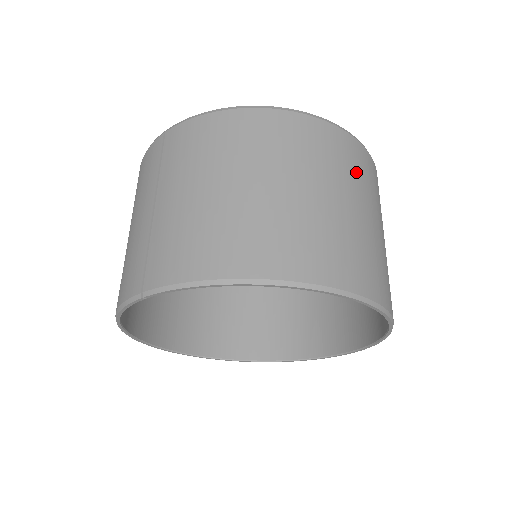
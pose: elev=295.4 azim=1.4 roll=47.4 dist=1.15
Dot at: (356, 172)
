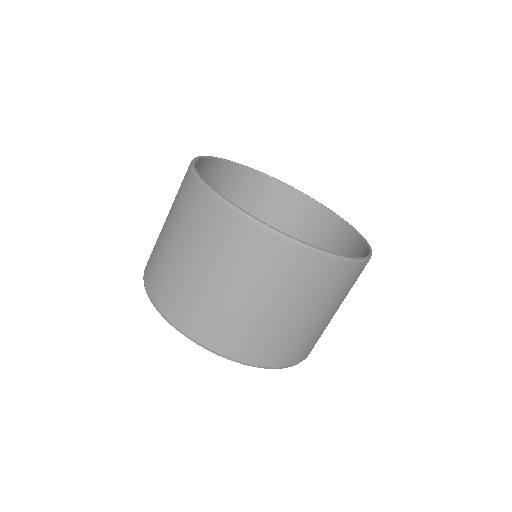
Dot at: (249, 261)
